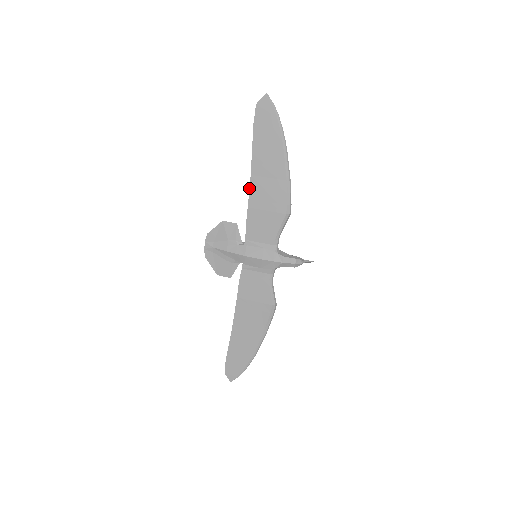
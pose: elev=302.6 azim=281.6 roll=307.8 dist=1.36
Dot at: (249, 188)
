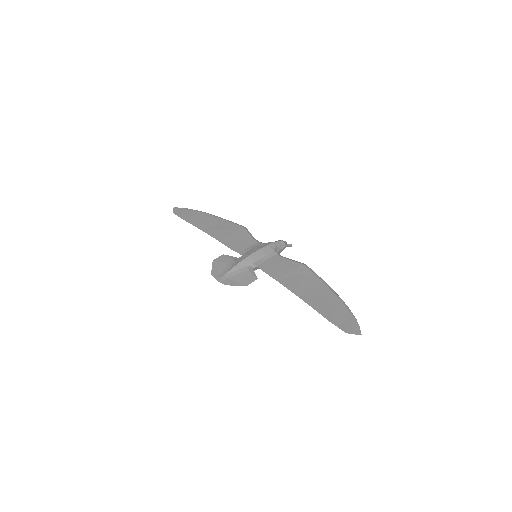
Dot at: occluded
